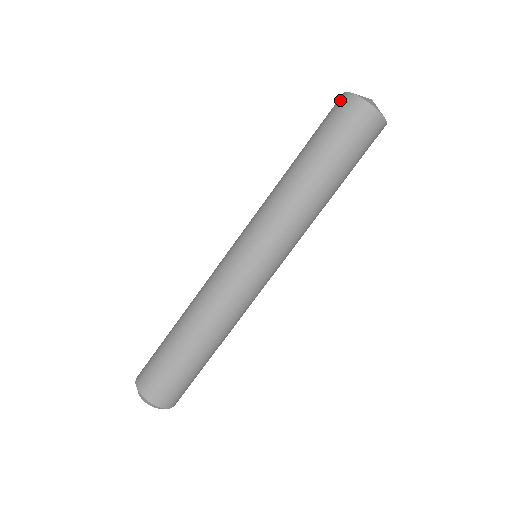
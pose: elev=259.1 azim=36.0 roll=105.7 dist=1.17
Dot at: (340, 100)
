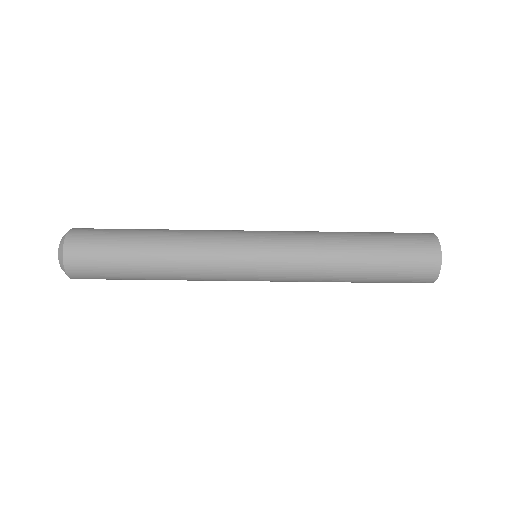
Dot at: occluded
